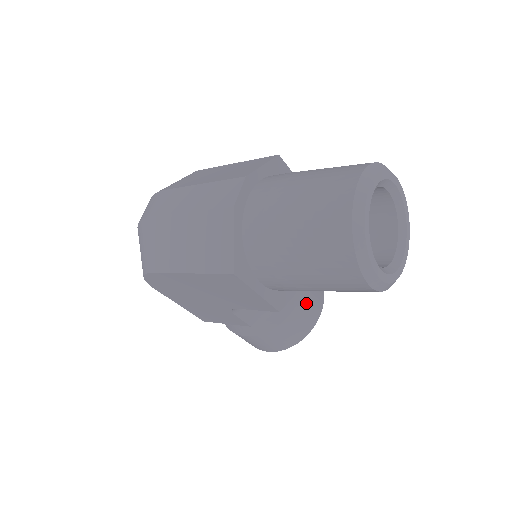
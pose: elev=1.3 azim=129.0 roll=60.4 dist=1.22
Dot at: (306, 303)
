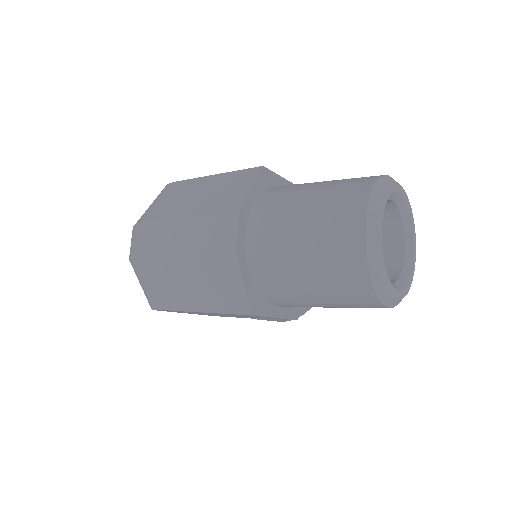
Dot at: occluded
